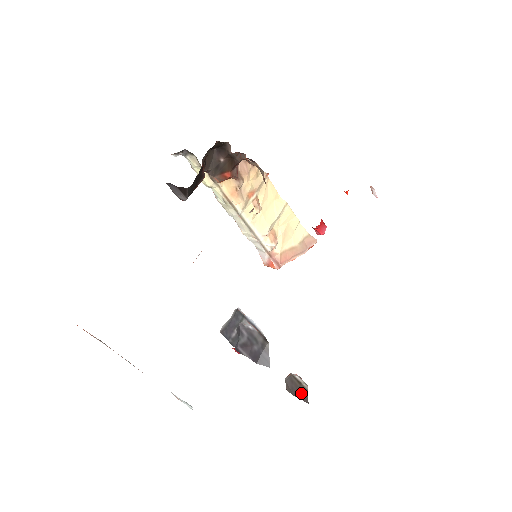
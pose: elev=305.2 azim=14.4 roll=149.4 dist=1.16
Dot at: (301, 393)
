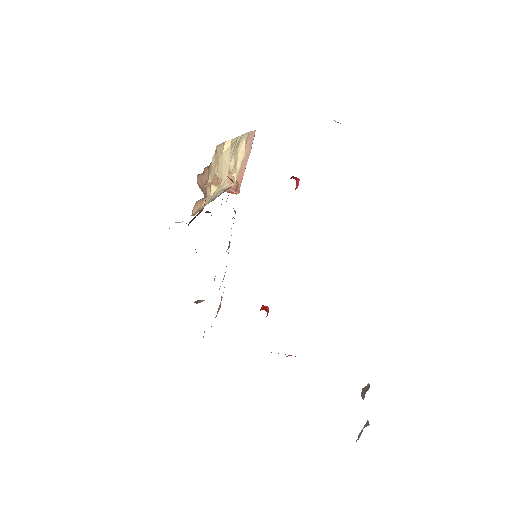
Dot at: (367, 389)
